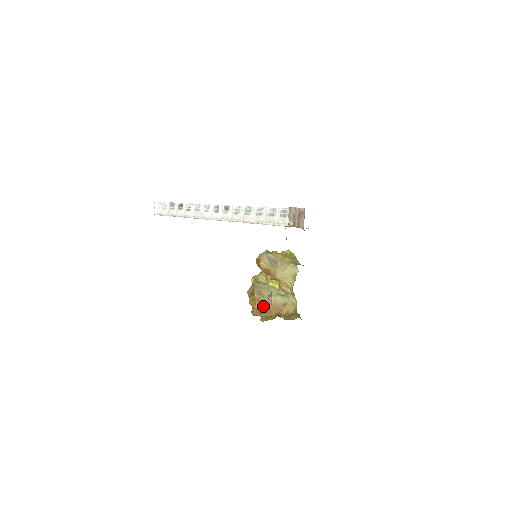
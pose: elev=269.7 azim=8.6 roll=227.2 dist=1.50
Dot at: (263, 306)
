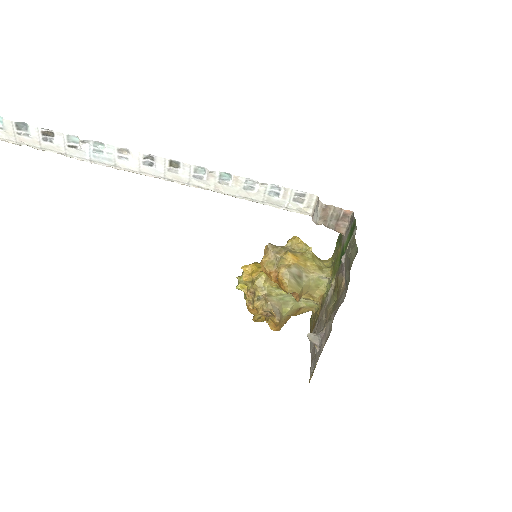
Dot at: (281, 324)
